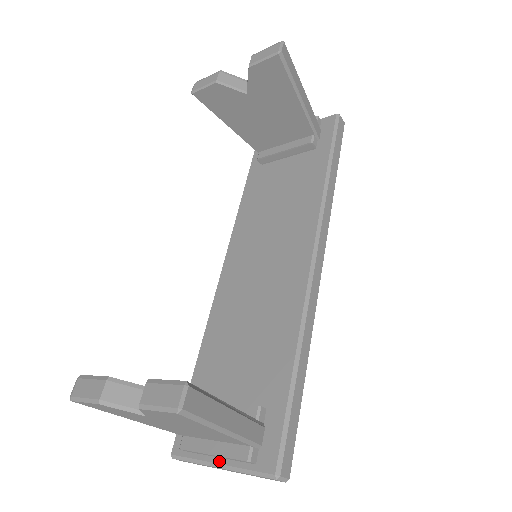
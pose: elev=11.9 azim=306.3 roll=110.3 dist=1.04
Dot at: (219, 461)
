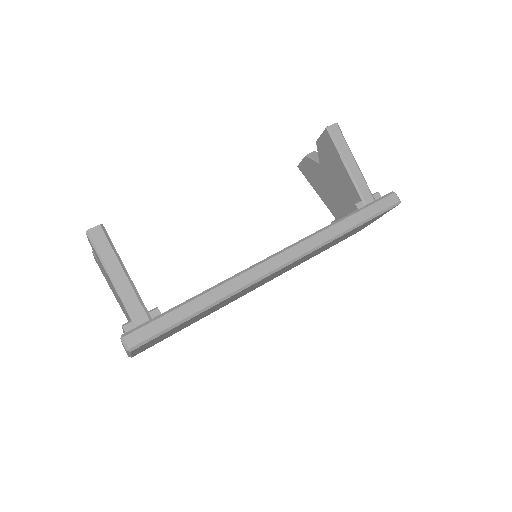
Dot at: occluded
